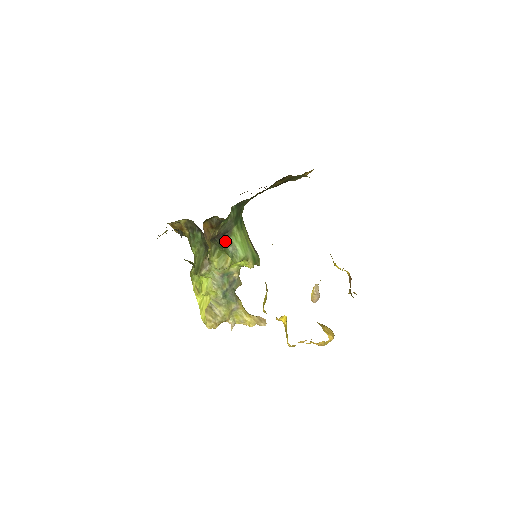
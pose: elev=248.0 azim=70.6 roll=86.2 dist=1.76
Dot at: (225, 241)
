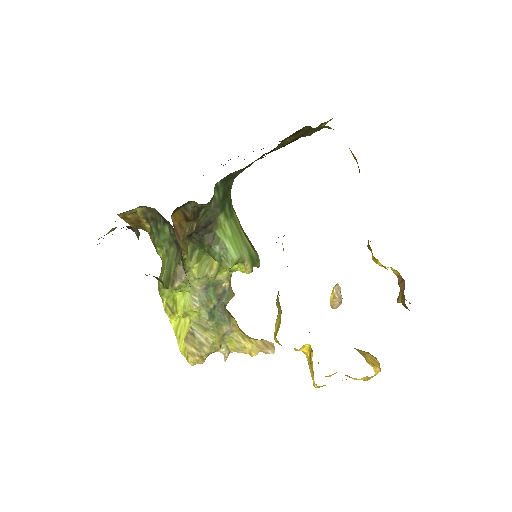
Dot at: (208, 237)
